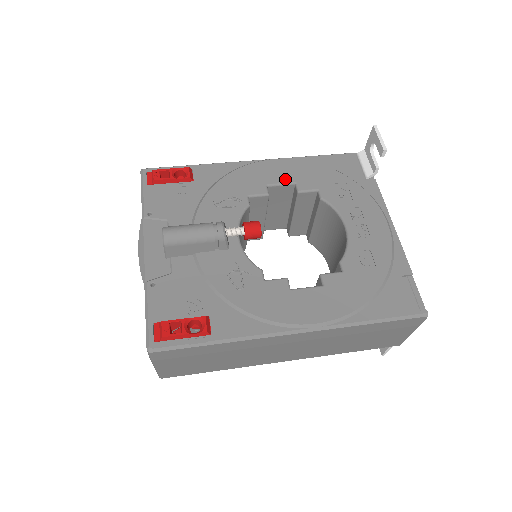
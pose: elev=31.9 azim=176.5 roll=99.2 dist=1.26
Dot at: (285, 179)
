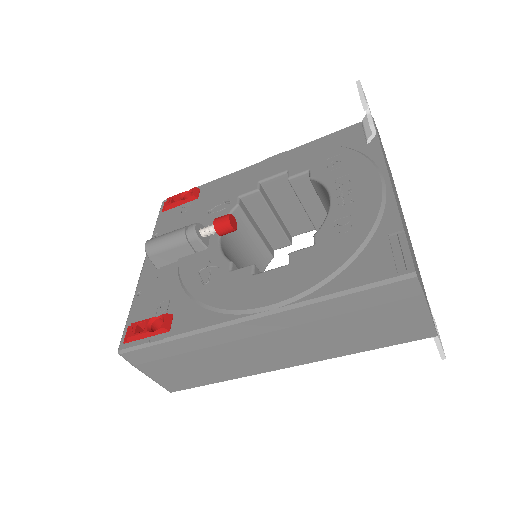
Dot at: (278, 171)
